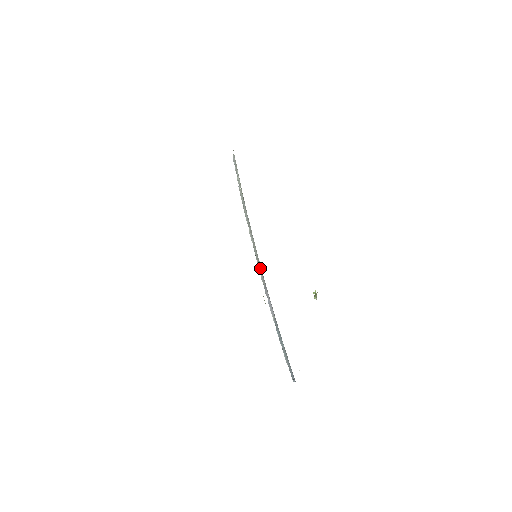
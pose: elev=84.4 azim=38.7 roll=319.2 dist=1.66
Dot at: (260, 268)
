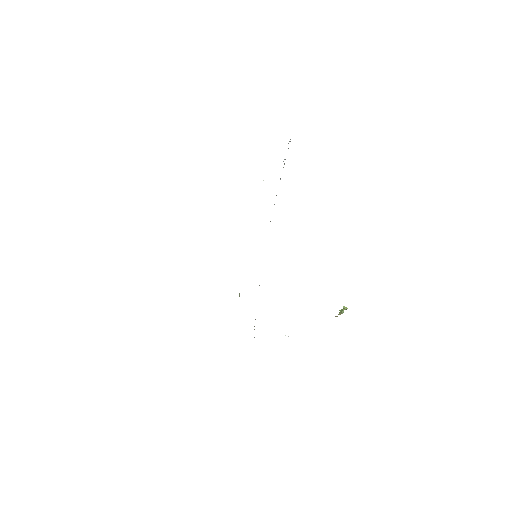
Dot at: occluded
